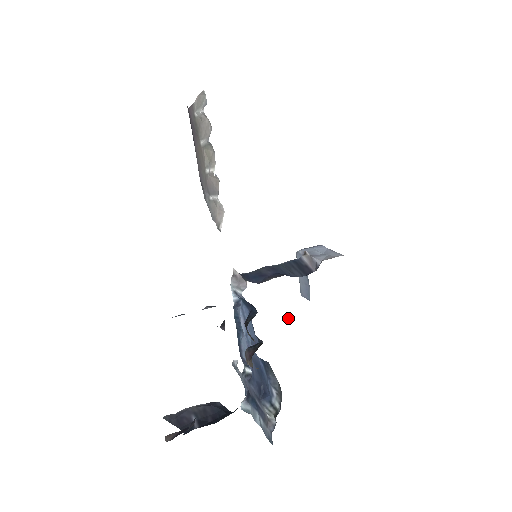
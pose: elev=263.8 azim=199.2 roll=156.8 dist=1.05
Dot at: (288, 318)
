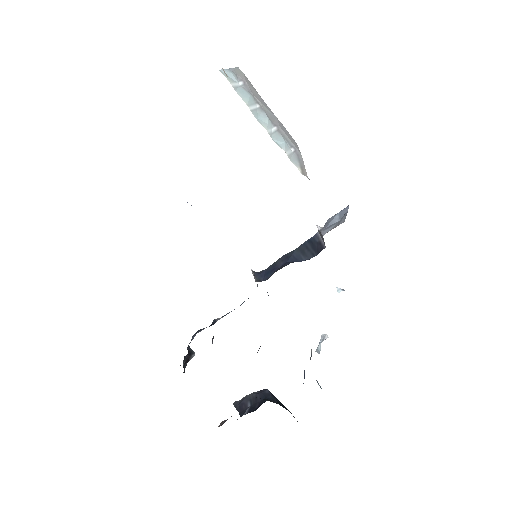
Dot at: occluded
